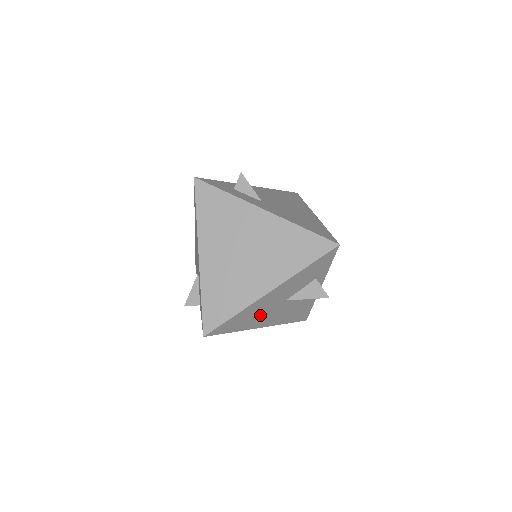
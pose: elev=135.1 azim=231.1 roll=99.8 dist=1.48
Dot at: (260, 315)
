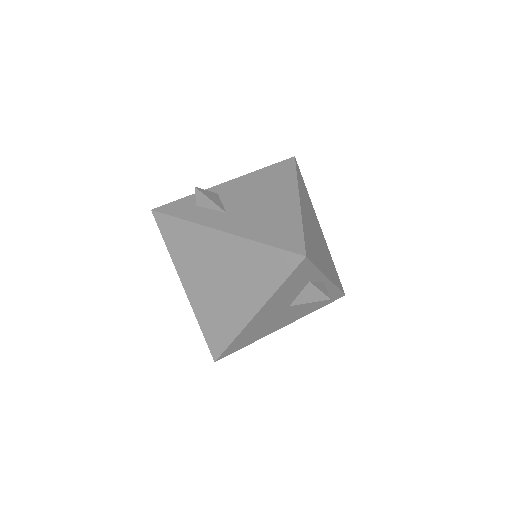
Dot at: (268, 325)
